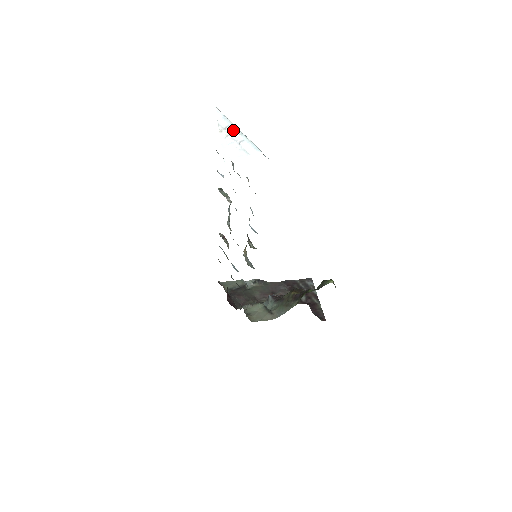
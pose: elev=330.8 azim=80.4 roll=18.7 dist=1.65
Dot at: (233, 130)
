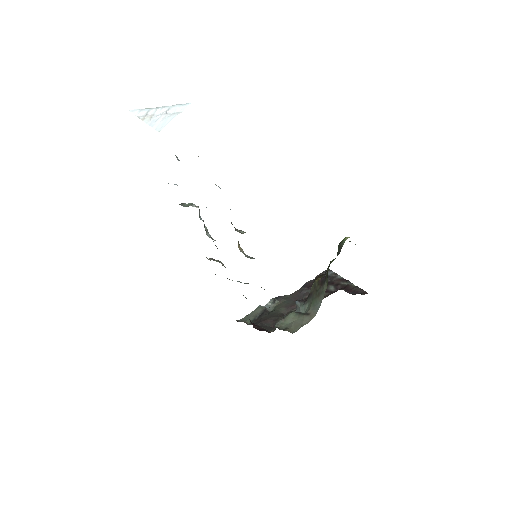
Dot at: (155, 110)
